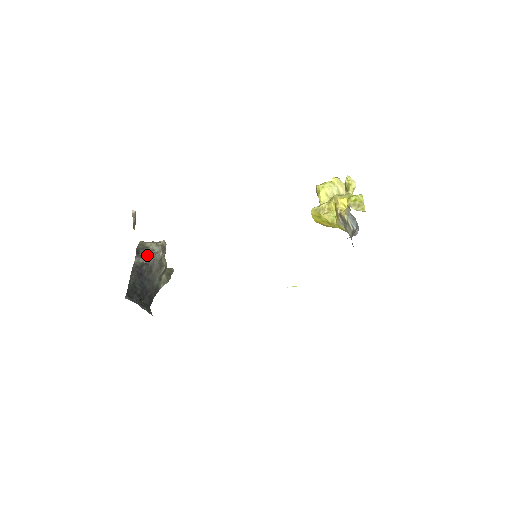
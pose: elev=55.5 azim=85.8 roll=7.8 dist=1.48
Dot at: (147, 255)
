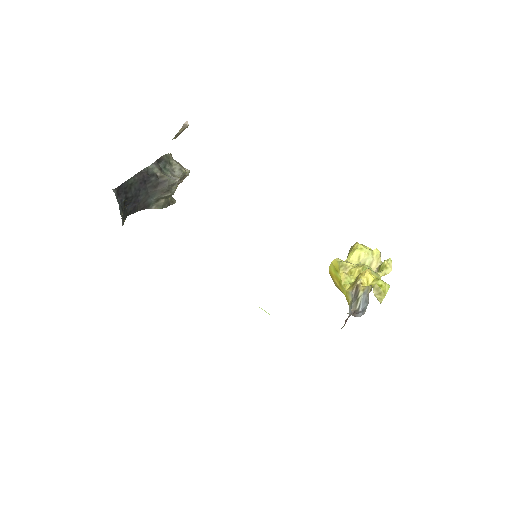
Dot at: (165, 170)
